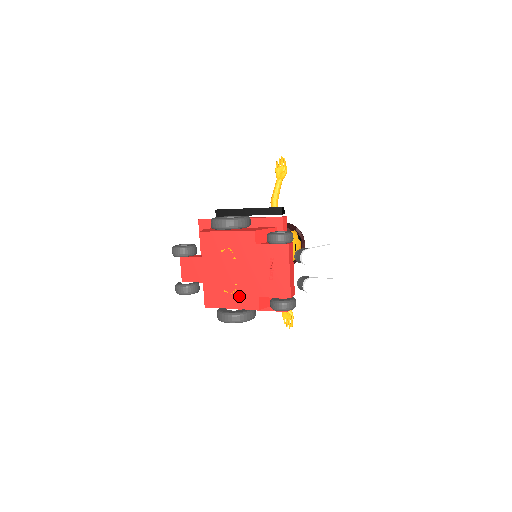
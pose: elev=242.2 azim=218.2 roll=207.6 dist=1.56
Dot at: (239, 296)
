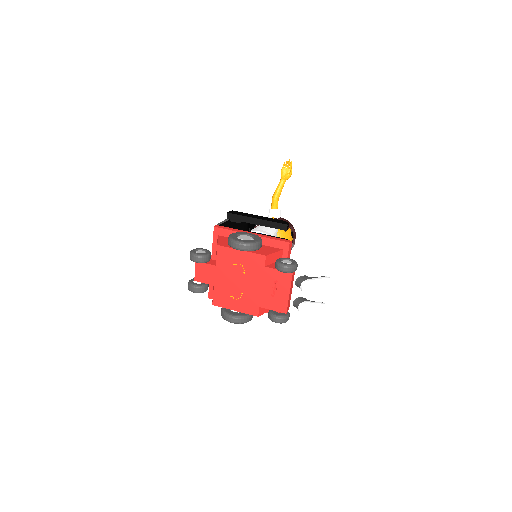
Dot at: (243, 303)
